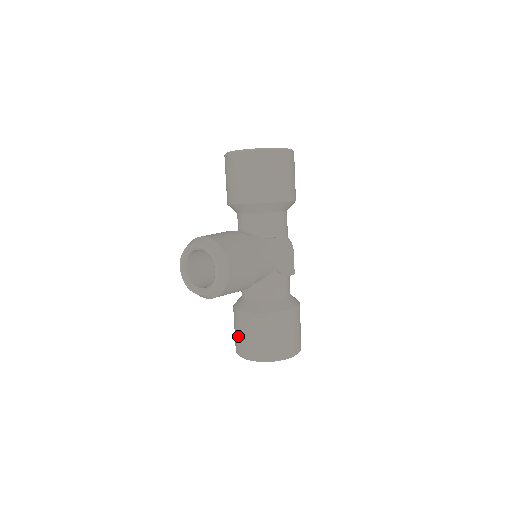
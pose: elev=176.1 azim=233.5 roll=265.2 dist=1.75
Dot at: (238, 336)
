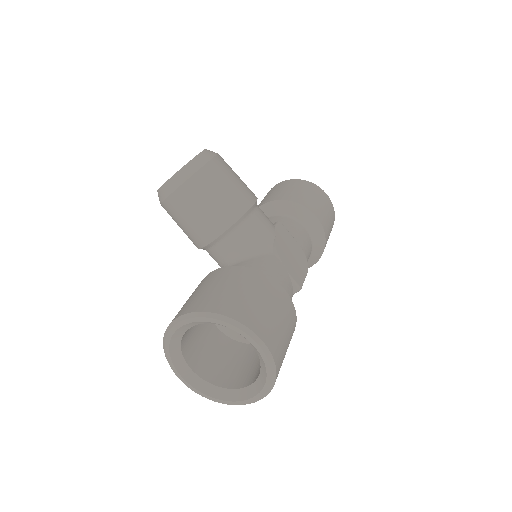
Dot at: occluded
